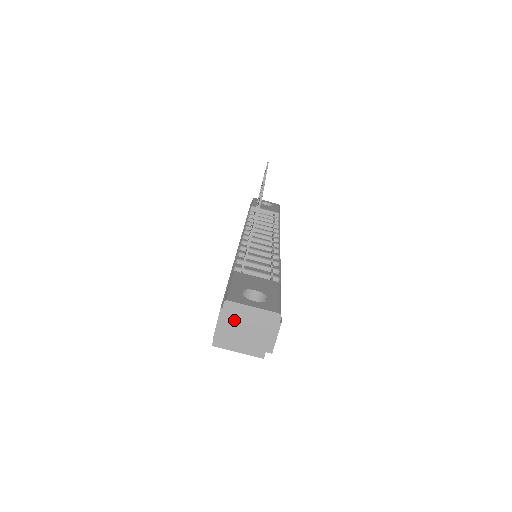
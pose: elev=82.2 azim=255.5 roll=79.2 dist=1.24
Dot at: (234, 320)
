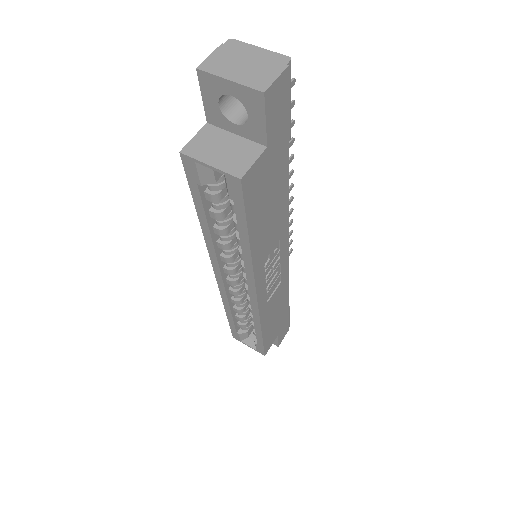
Dot at: (232, 55)
